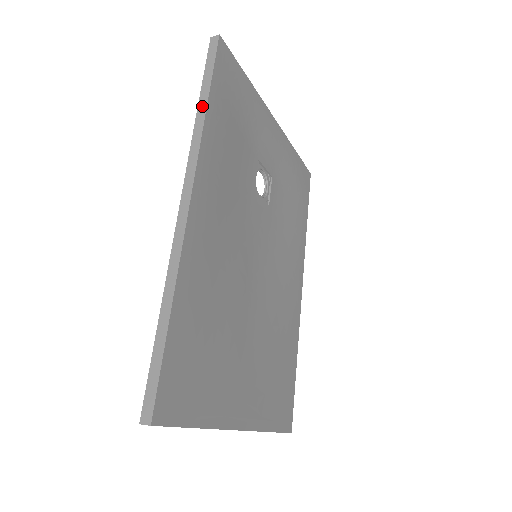
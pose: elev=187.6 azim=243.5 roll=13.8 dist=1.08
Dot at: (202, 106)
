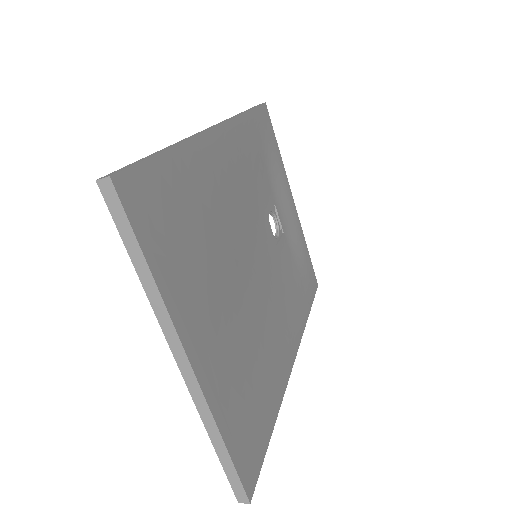
Dot at: (242, 112)
